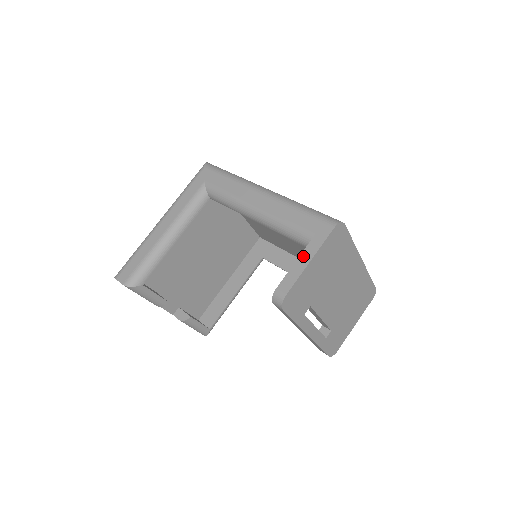
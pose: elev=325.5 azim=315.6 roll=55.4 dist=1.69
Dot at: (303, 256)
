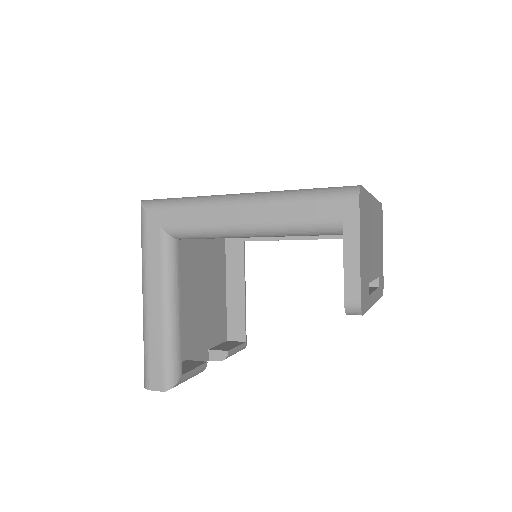
Dot at: (348, 250)
